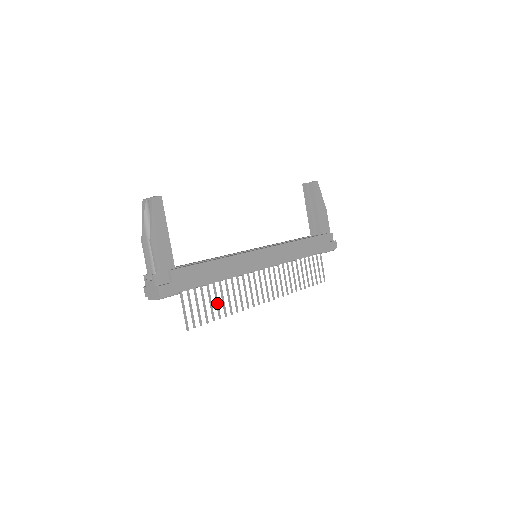
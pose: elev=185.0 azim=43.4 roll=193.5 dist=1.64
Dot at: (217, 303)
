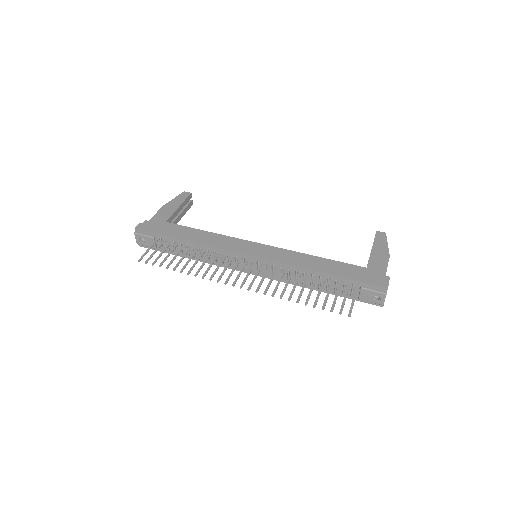
Dot at: (181, 260)
